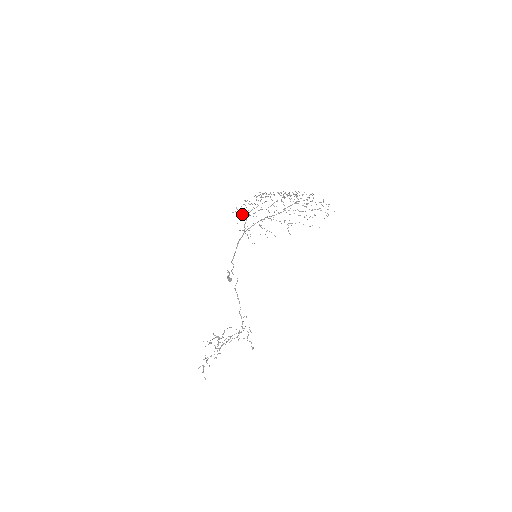
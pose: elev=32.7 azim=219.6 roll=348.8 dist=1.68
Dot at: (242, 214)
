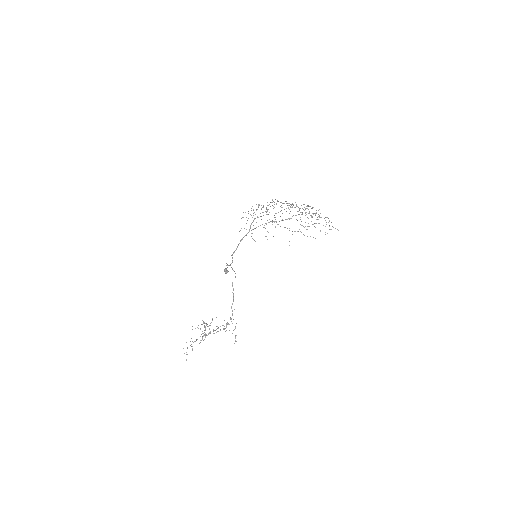
Dot at: (251, 215)
